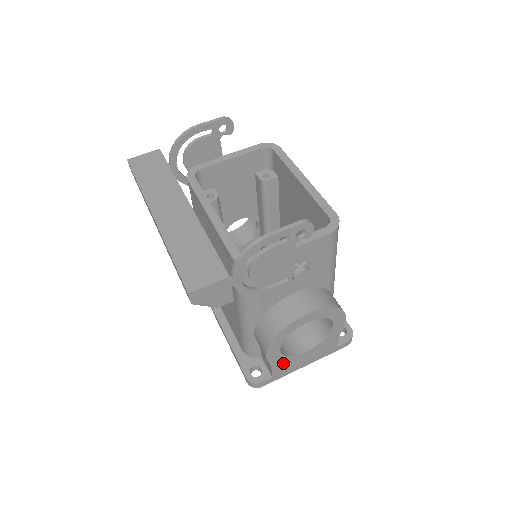
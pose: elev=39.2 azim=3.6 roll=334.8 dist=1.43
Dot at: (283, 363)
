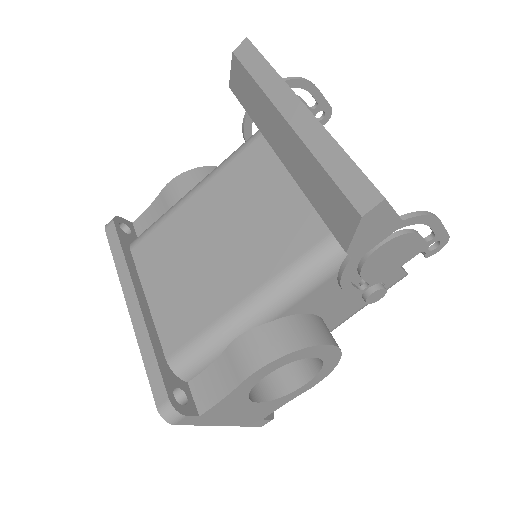
Dot at: (232, 401)
